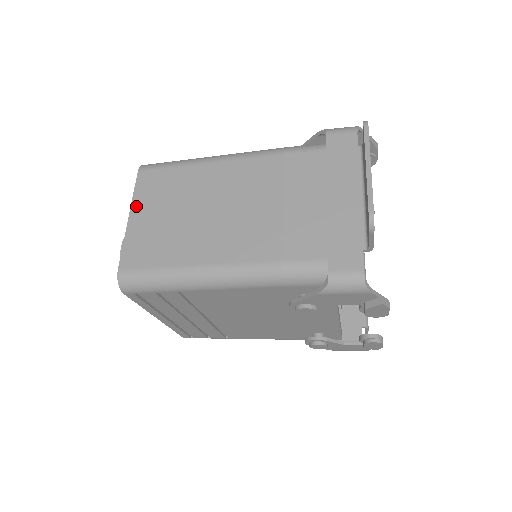
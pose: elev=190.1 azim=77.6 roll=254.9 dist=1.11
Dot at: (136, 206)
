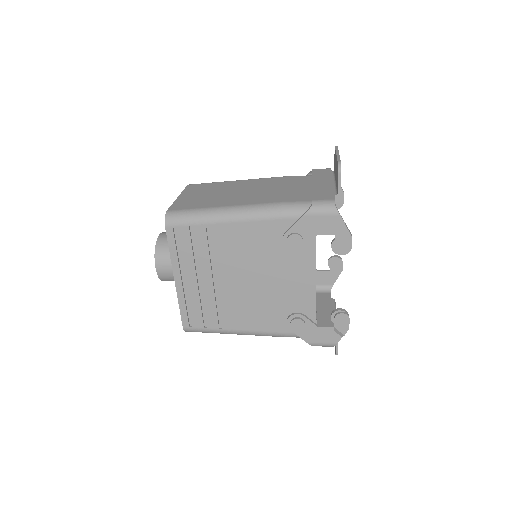
Dot at: (184, 193)
